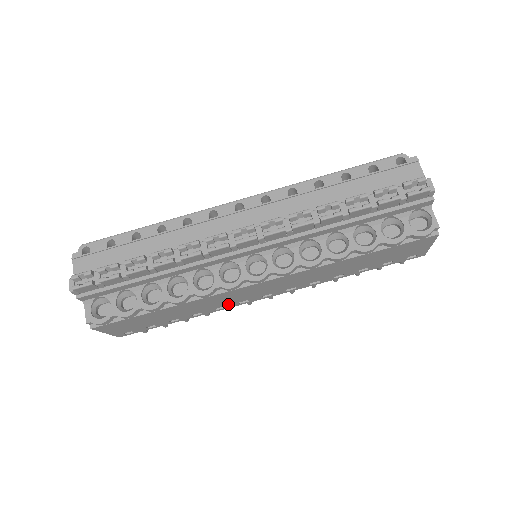
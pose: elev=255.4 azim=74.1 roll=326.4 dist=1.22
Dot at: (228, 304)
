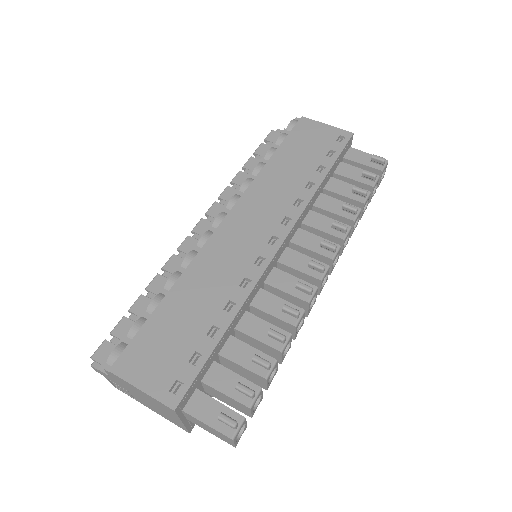
Dot at: (244, 272)
